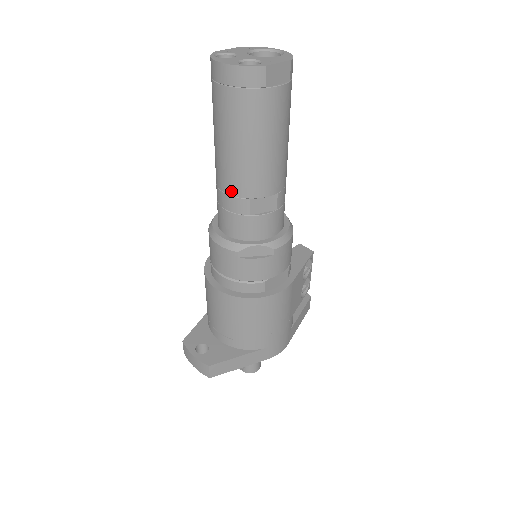
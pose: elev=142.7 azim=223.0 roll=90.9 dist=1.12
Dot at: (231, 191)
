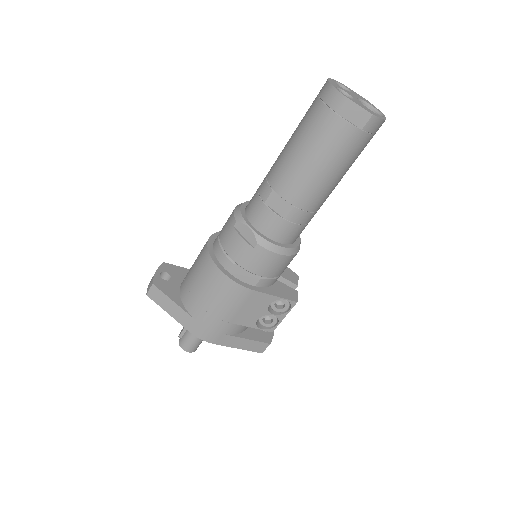
Dot at: (269, 176)
